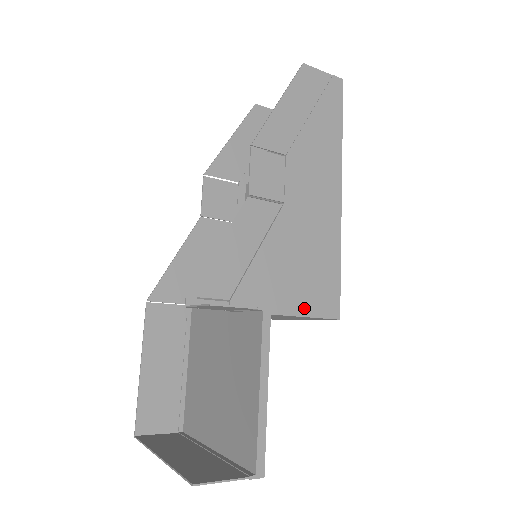
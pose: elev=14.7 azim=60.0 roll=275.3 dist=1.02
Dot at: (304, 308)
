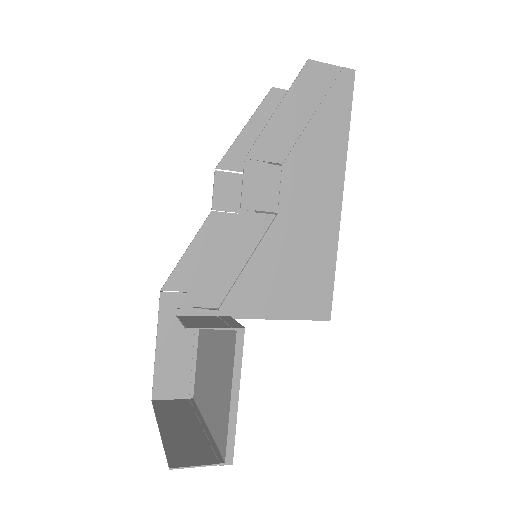
Dot at: (293, 312)
